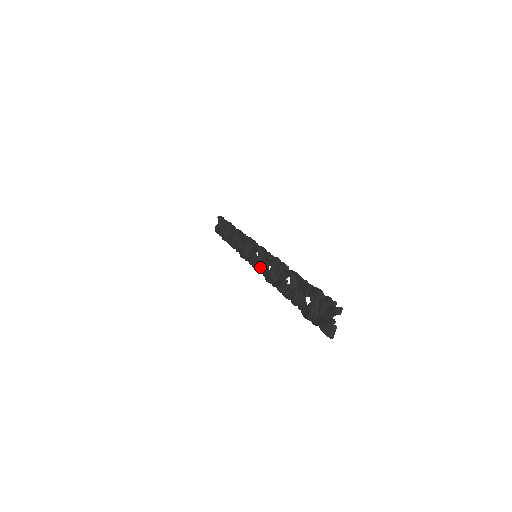
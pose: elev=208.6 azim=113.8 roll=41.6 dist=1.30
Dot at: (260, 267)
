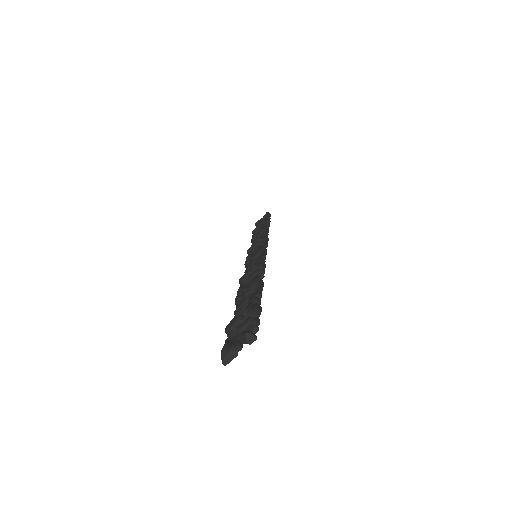
Dot at: (248, 266)
